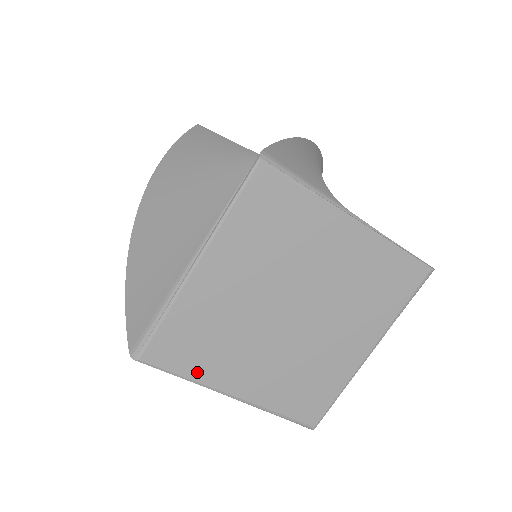
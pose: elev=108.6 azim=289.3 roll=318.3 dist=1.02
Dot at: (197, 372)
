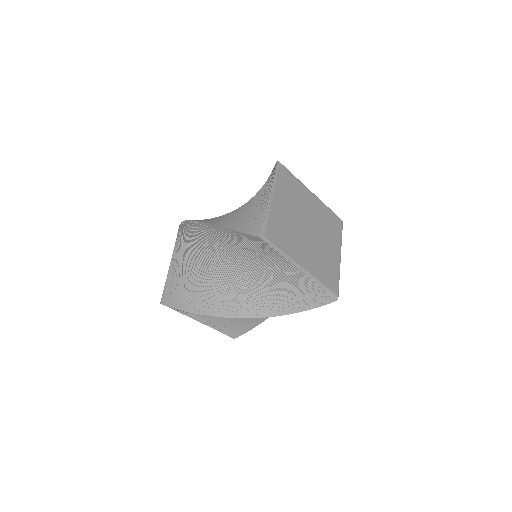
Dot at: (286, 250)
